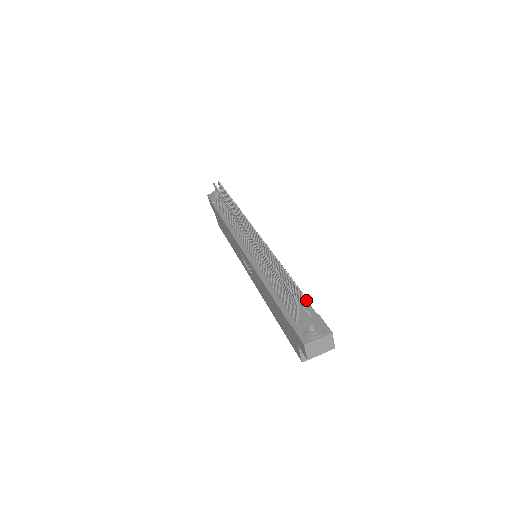
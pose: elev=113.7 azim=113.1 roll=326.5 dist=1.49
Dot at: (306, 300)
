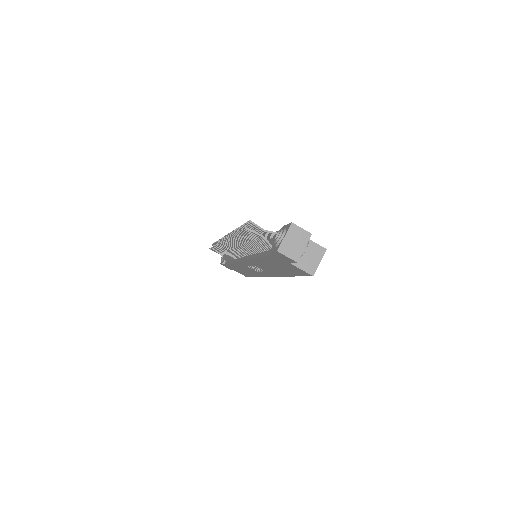
Dot at: (277, 231)
